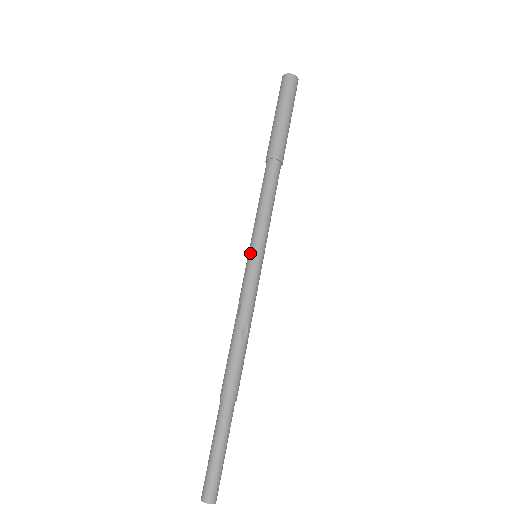
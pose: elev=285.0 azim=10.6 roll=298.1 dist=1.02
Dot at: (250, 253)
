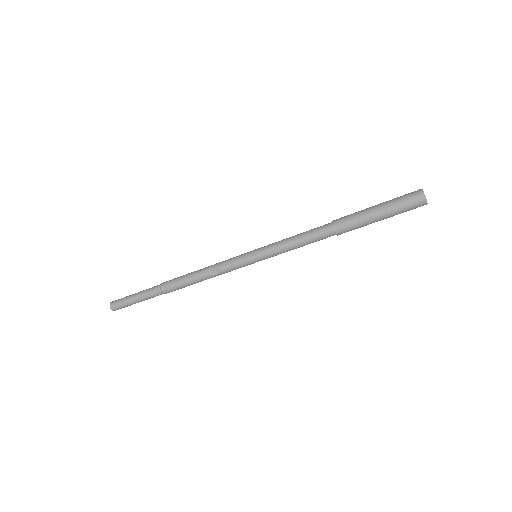
Dot at: (256, 260)
